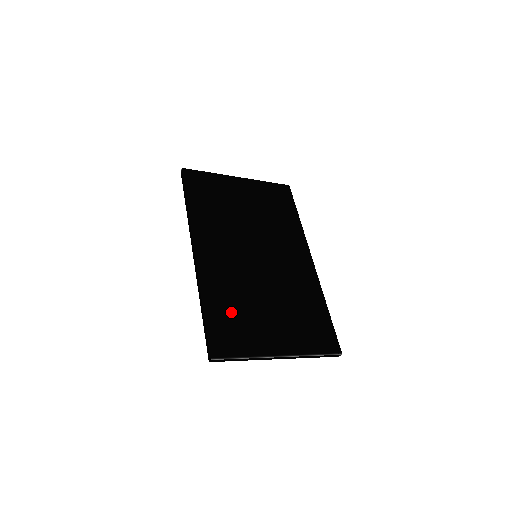
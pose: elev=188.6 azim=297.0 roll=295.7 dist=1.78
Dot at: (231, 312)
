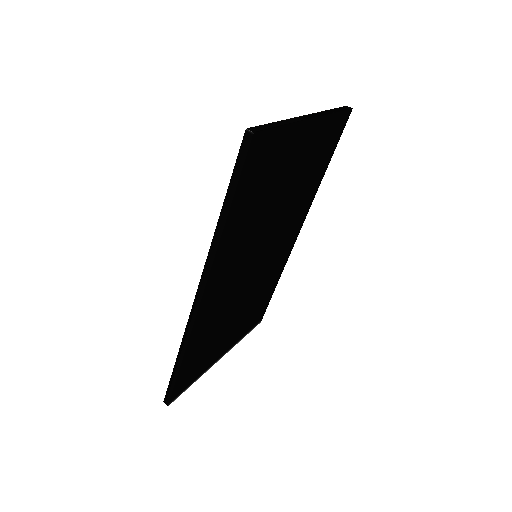
Dot at: (203, 349)
